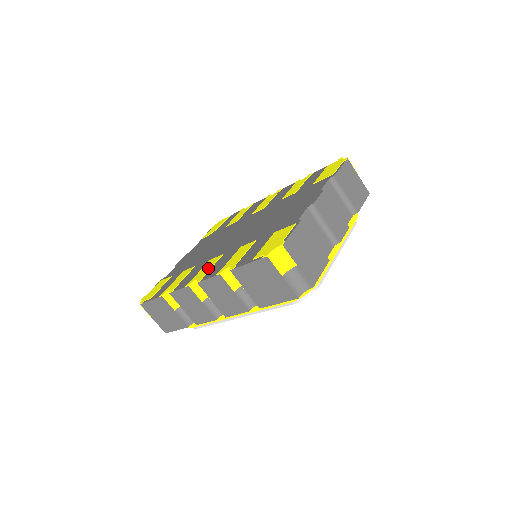
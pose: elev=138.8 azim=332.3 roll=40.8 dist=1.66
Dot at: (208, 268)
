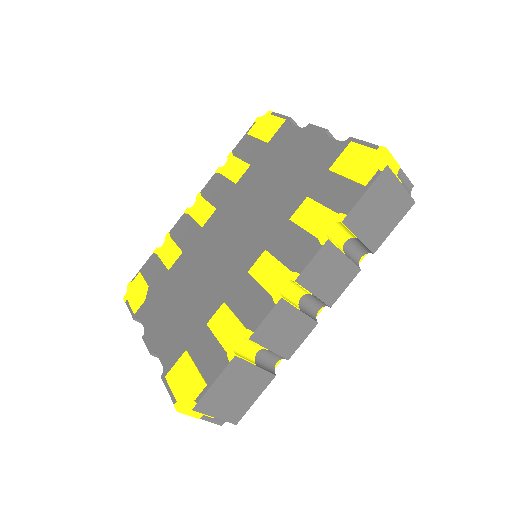
Dot at: (276, 267)
